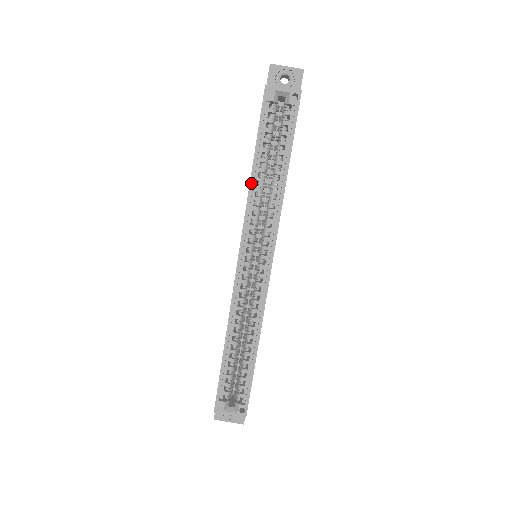
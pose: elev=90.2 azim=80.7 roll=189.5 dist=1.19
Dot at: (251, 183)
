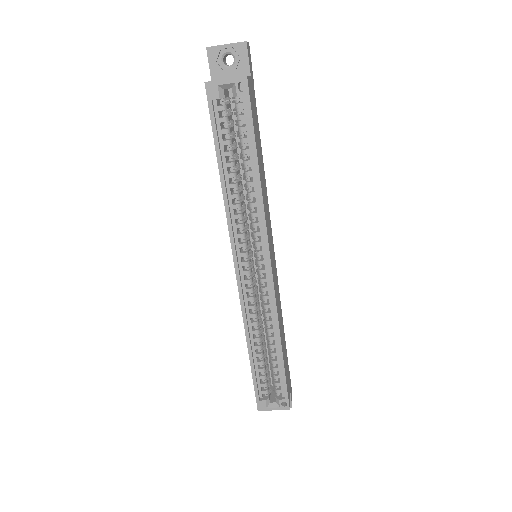
Dot at: (224, 193)
